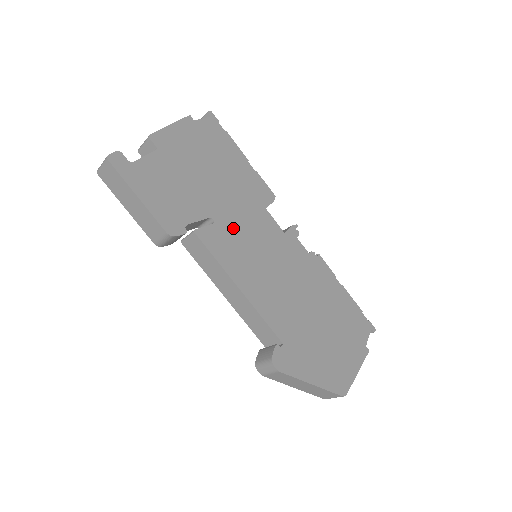
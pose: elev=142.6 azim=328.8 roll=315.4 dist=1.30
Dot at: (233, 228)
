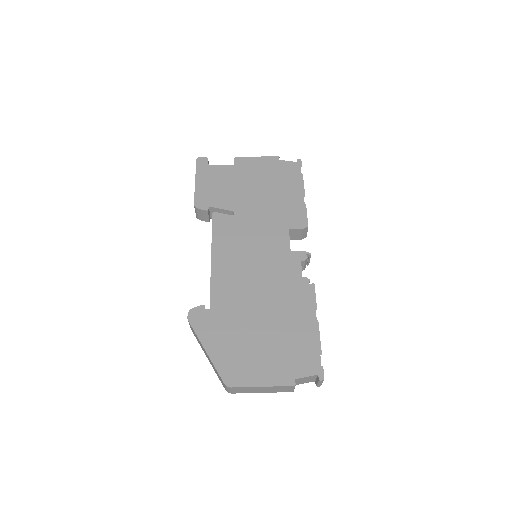
Dot at: (245, 225)
